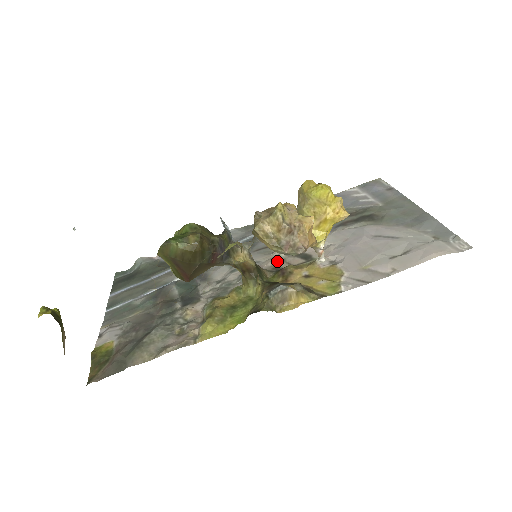
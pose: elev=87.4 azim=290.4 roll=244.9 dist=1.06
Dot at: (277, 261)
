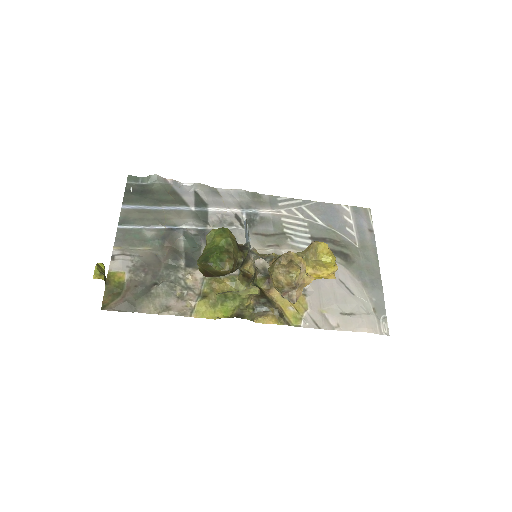
Dot at: occluded
